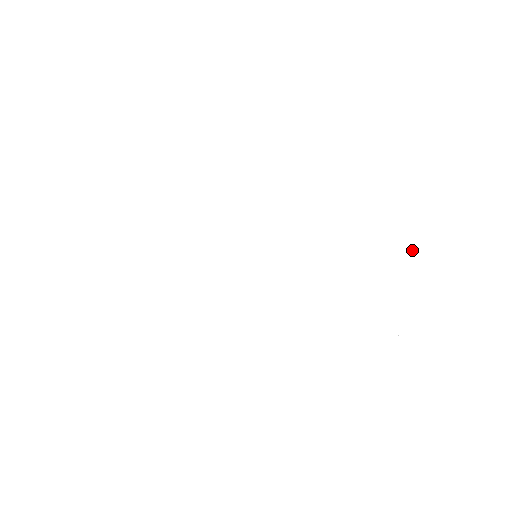
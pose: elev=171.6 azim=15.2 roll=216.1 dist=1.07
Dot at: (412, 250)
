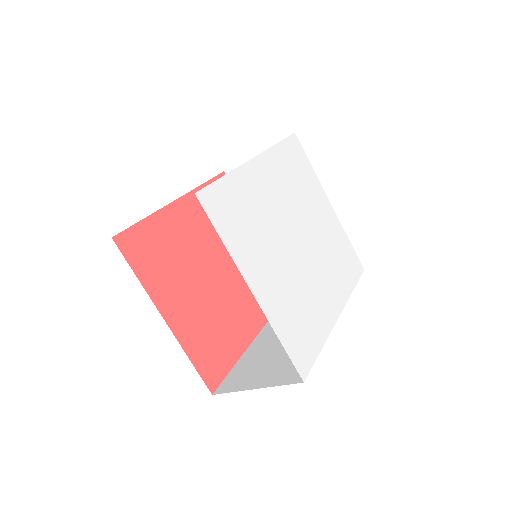
Dot at: (343, 249)
